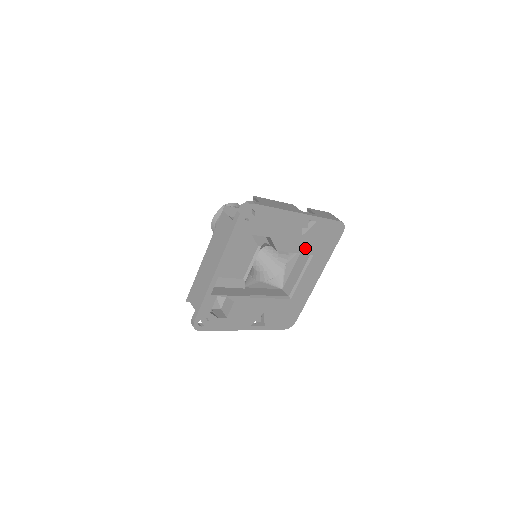
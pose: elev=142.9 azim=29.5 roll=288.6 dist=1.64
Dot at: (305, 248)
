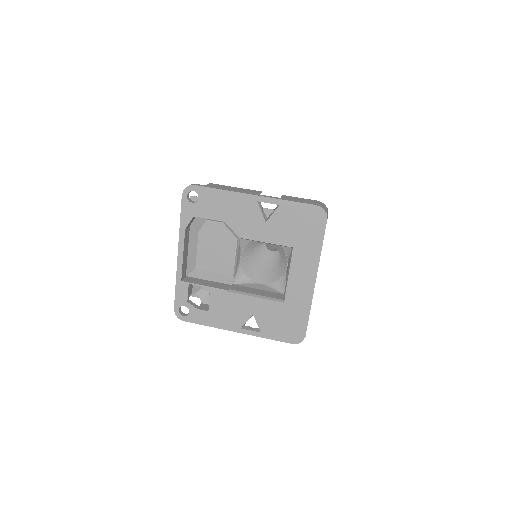
Dot at: (277, 237)
